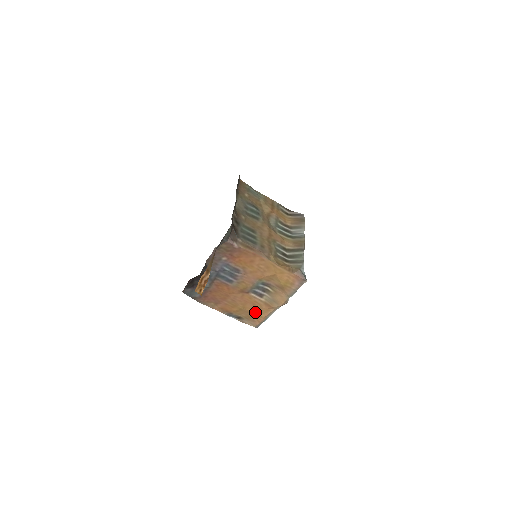
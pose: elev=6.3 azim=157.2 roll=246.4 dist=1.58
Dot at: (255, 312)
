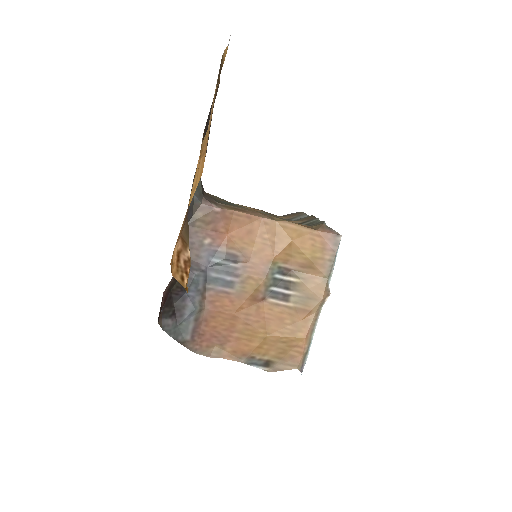
Dot at: (288, 334)
